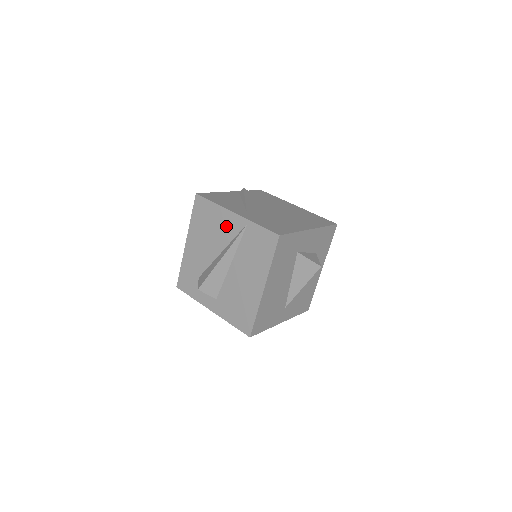
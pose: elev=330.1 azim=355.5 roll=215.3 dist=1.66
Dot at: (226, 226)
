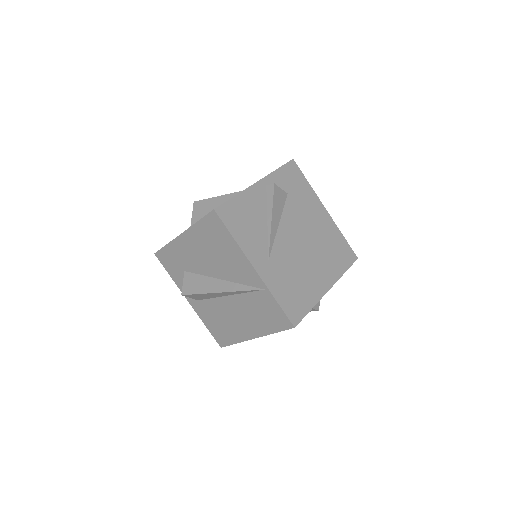
Dot at: (238, 268)
